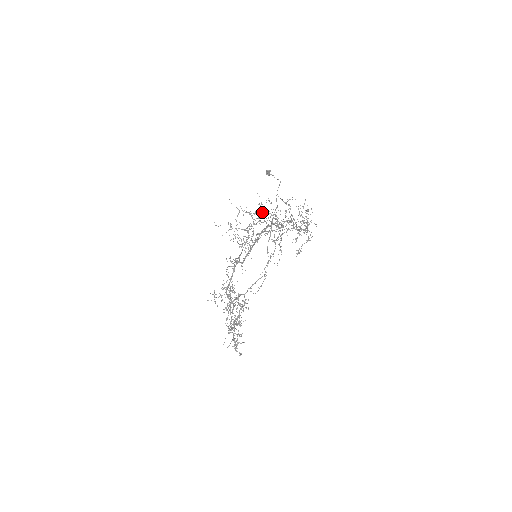
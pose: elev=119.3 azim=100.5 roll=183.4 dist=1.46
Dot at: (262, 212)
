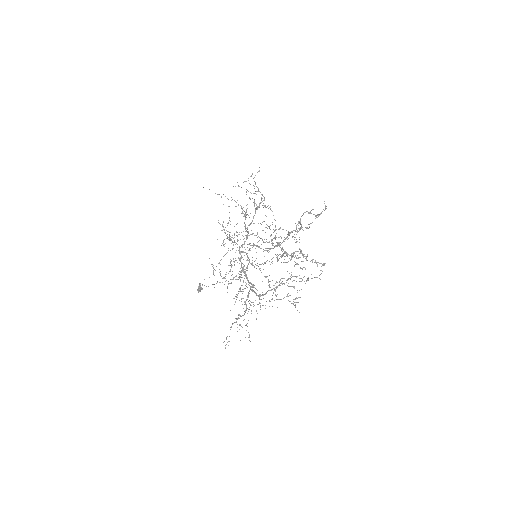
Dot at: occluded
